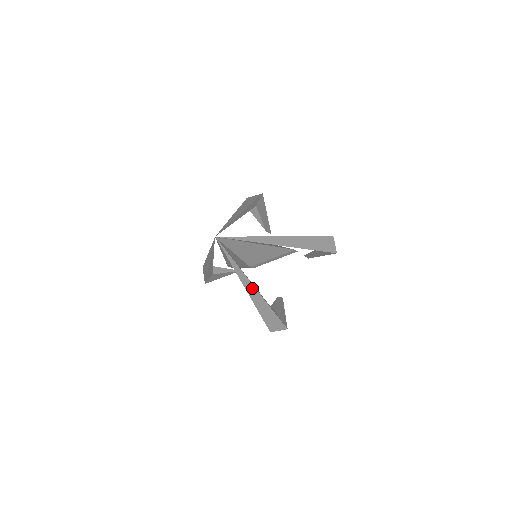
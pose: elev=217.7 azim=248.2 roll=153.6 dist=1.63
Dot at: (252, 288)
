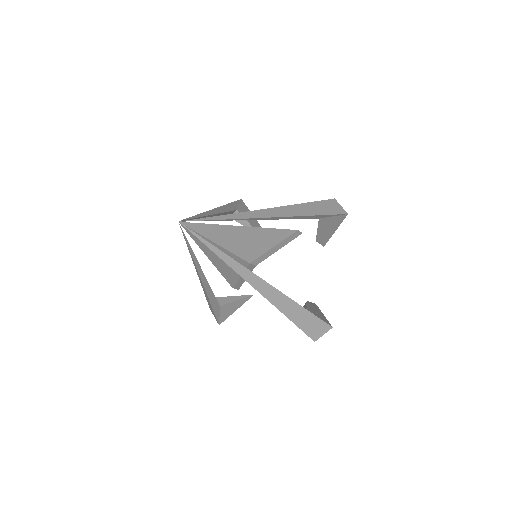
Dot at: (260, 282)
